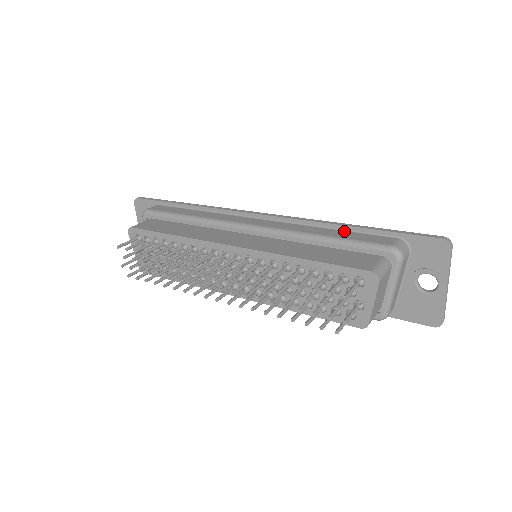
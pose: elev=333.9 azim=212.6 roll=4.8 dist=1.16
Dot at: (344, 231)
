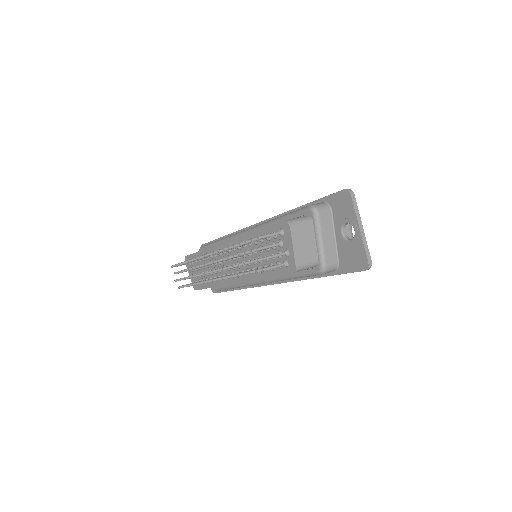
Dot at: occluded
